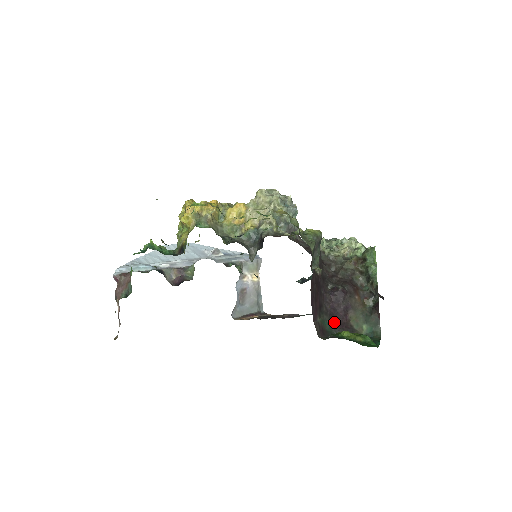
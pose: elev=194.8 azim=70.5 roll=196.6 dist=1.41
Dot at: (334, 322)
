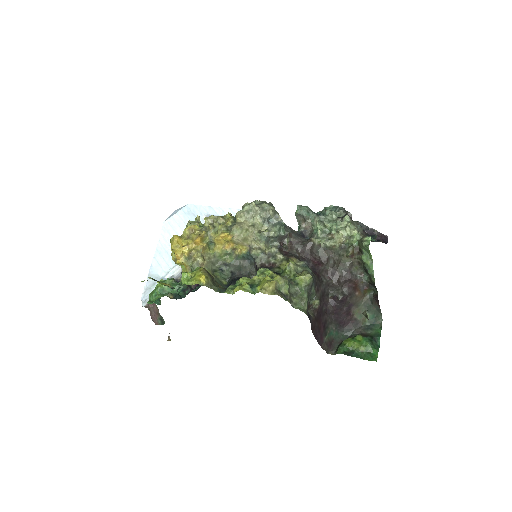
Dot at: (339, 324)
